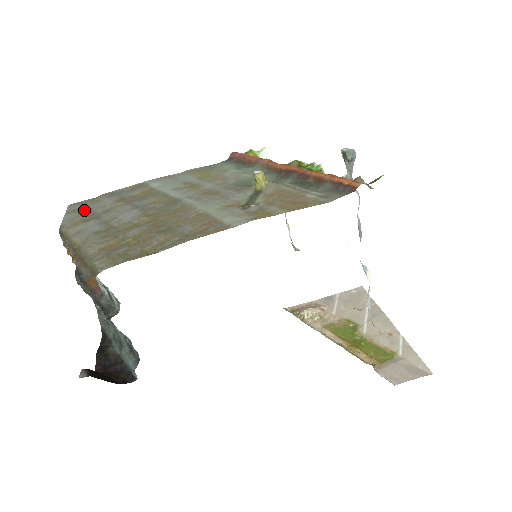
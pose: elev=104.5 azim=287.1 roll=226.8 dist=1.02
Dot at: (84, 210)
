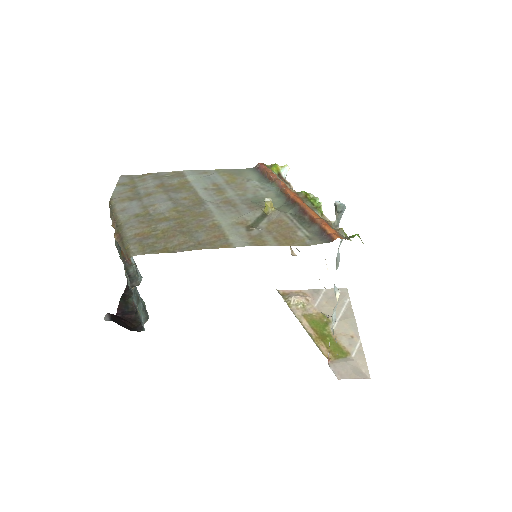
Dot at: (131, 186)
